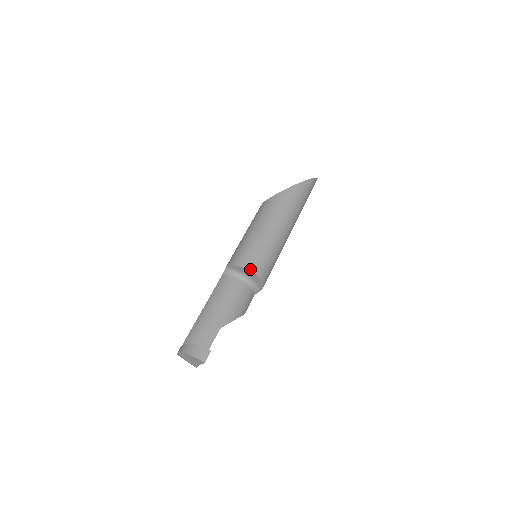
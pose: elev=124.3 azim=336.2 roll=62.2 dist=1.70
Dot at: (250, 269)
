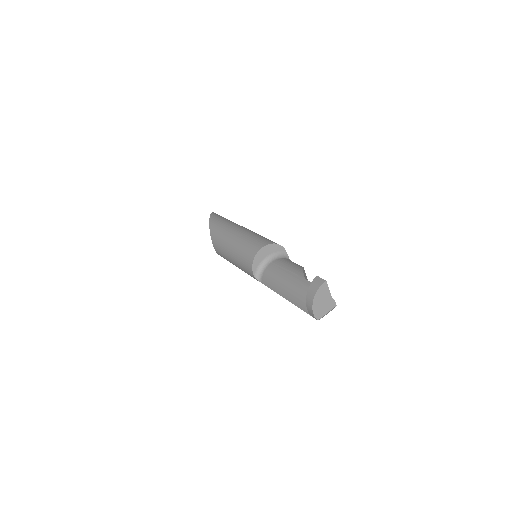
Dot at: (259, 249)
